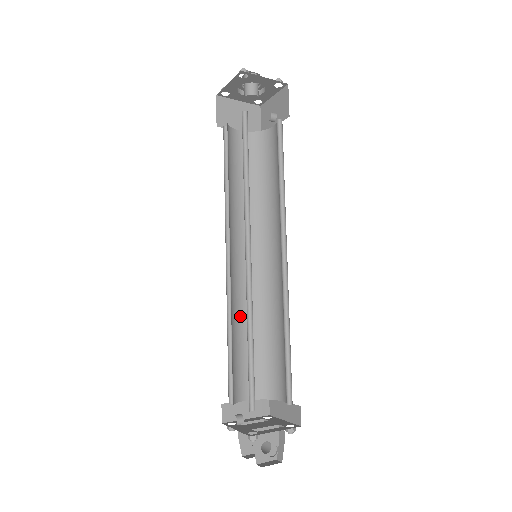
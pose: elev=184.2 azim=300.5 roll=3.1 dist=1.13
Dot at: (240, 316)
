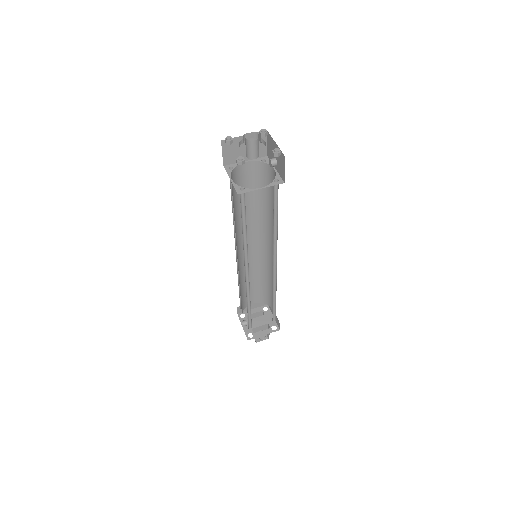
Dot at: occluded
